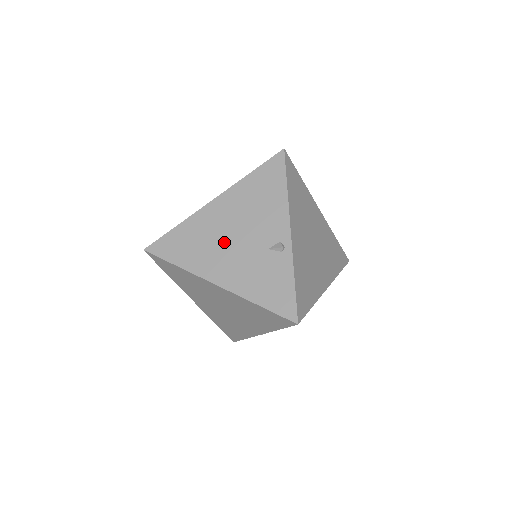
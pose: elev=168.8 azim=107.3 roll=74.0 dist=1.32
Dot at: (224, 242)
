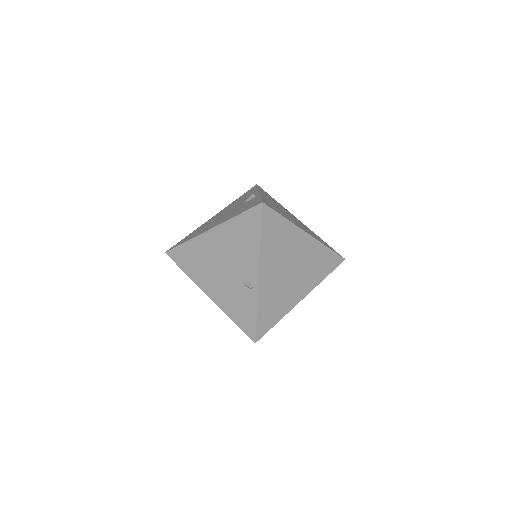
Dot at: (214, 267)
